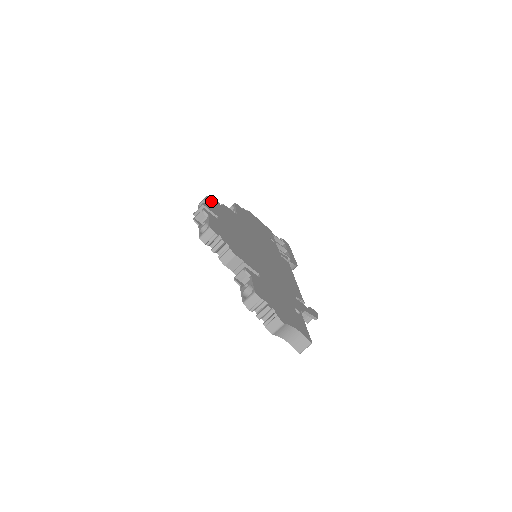
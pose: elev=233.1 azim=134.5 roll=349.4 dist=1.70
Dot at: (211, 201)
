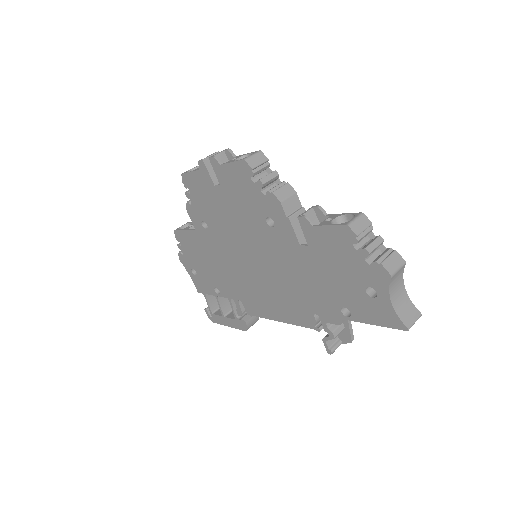
Dot at: occluded
